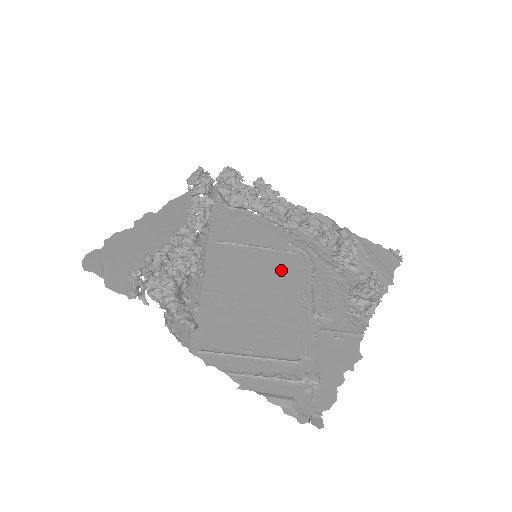
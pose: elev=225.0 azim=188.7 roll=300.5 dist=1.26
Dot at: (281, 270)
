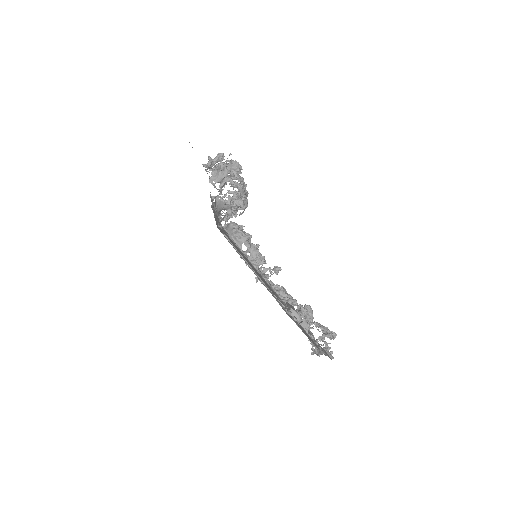
Dot at: occluded
